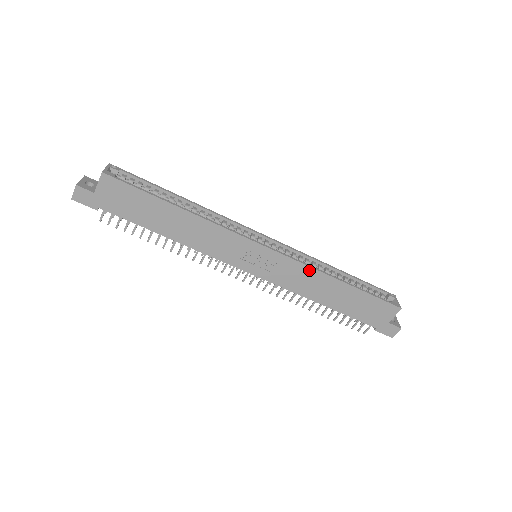
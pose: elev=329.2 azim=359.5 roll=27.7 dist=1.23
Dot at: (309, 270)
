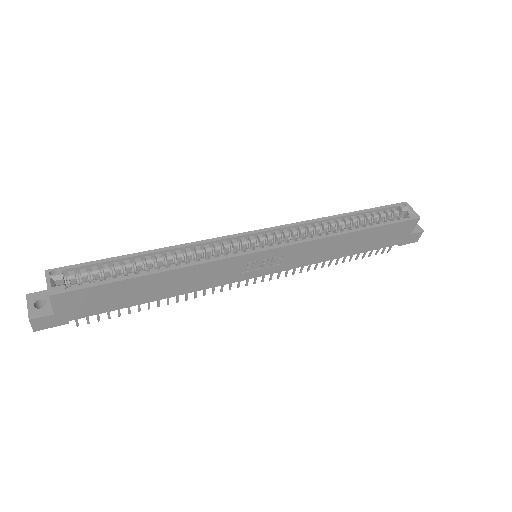
Dot at: (318, 242)
